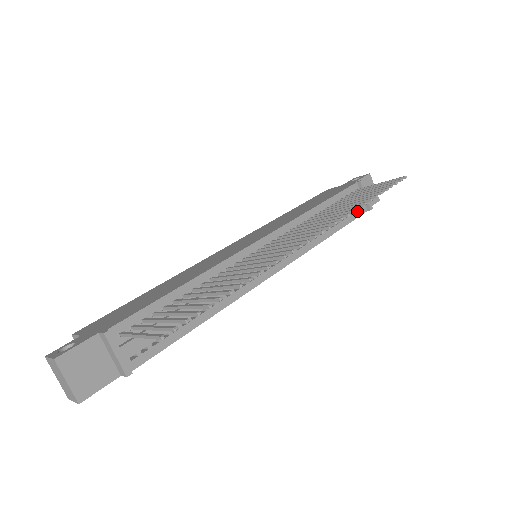
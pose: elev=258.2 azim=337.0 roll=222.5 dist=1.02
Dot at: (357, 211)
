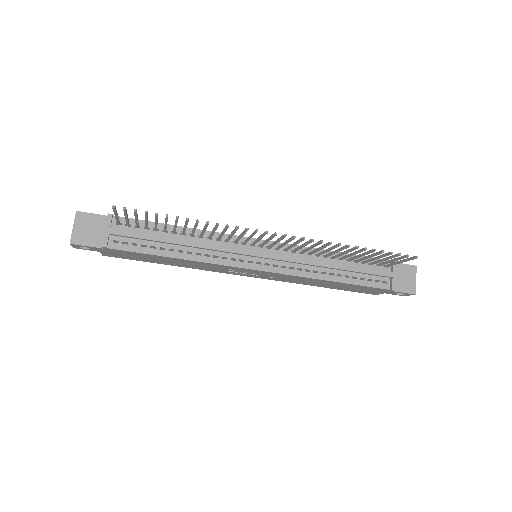
Dot at: (377, 282)
